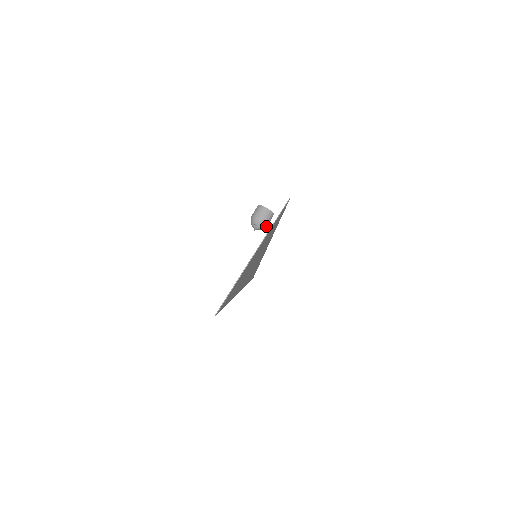
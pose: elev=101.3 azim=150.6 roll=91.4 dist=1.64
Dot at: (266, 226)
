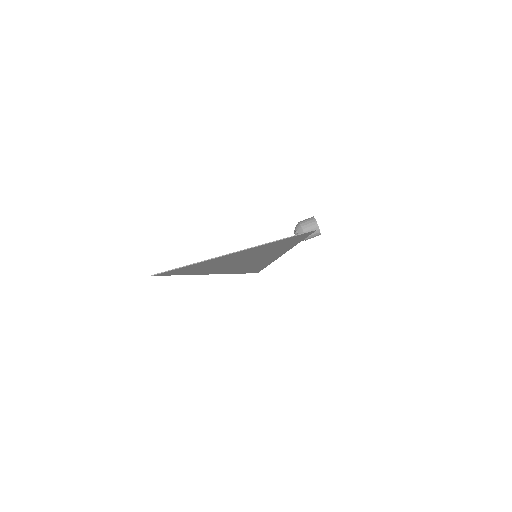
Dot at: (306, 239)
